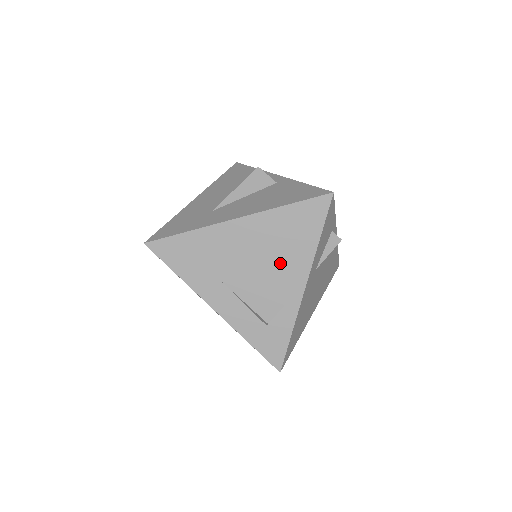
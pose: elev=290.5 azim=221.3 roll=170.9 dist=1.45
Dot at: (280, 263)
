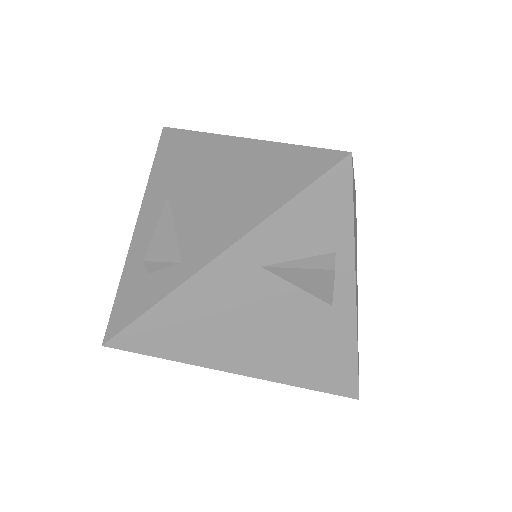
Dot at: (225, 208)
